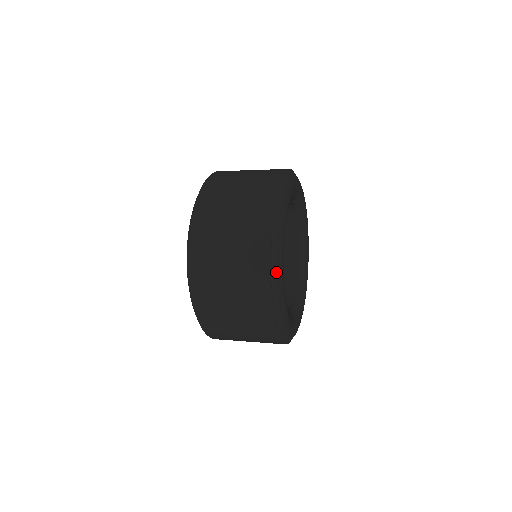
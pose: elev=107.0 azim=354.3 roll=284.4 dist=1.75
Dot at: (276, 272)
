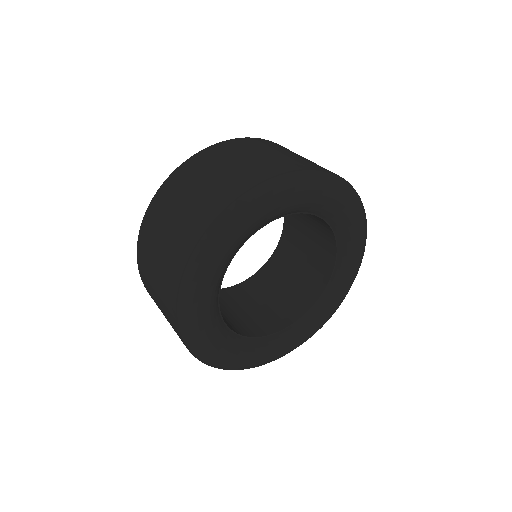
Dot at: (257, 196)
